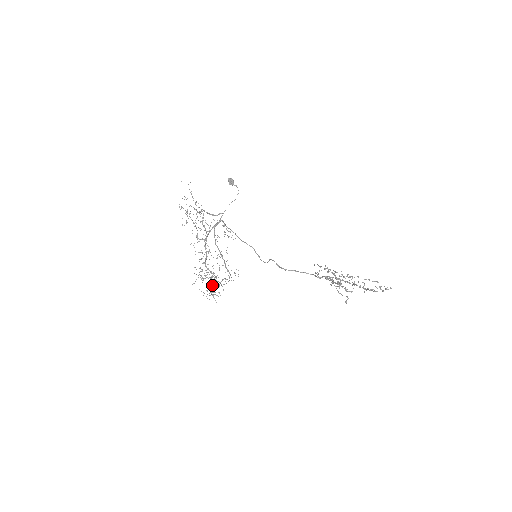
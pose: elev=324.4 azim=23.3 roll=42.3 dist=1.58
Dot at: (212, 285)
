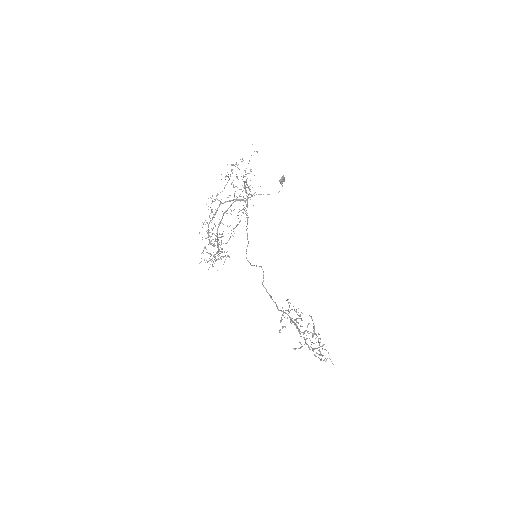
Dot at: occluded
